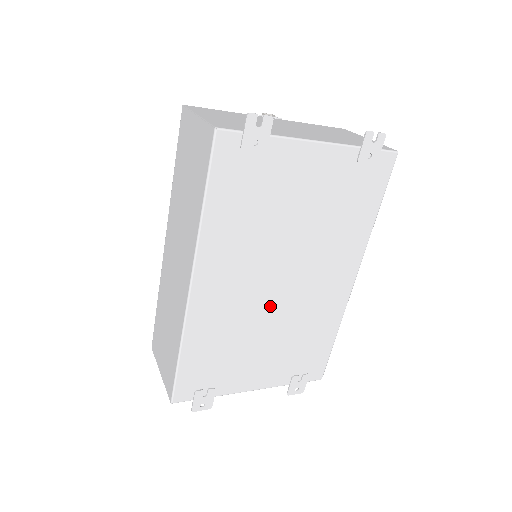
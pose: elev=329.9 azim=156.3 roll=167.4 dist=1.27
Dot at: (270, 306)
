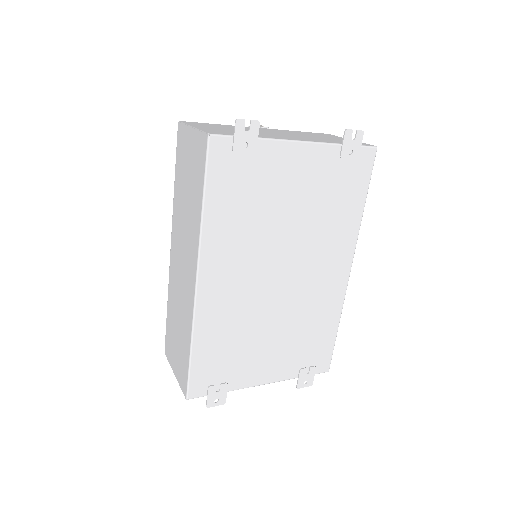
Dot at: (272, 299)
